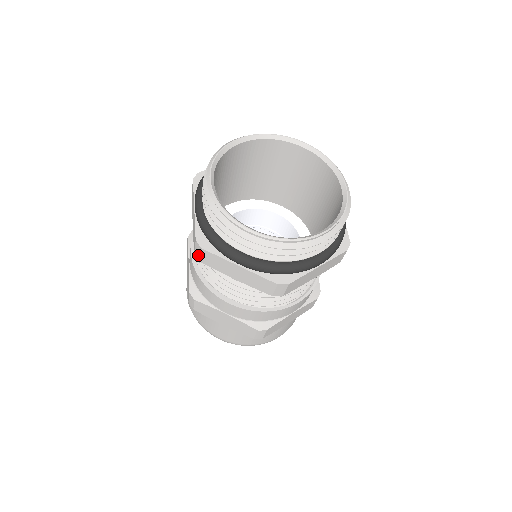
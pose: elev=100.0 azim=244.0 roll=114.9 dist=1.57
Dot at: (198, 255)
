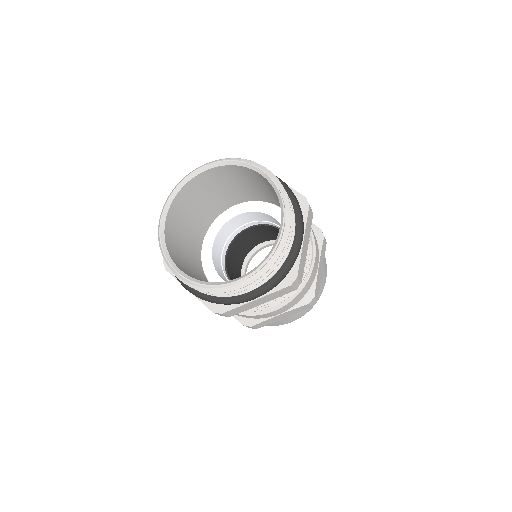
Dot at: occluded
